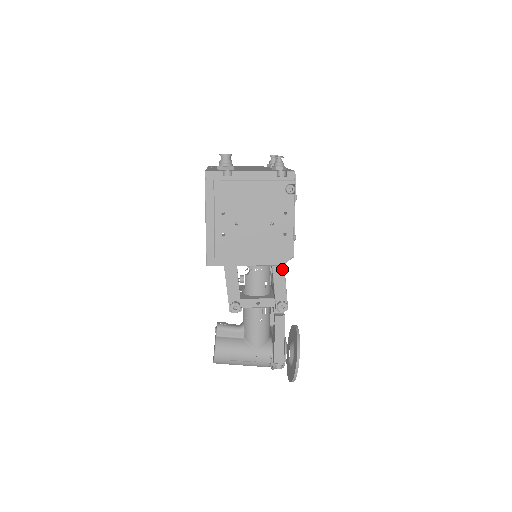
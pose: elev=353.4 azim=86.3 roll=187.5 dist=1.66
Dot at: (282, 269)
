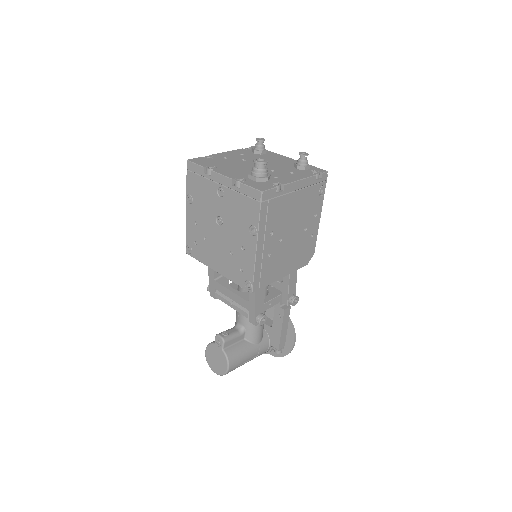
Dot at: occluded
